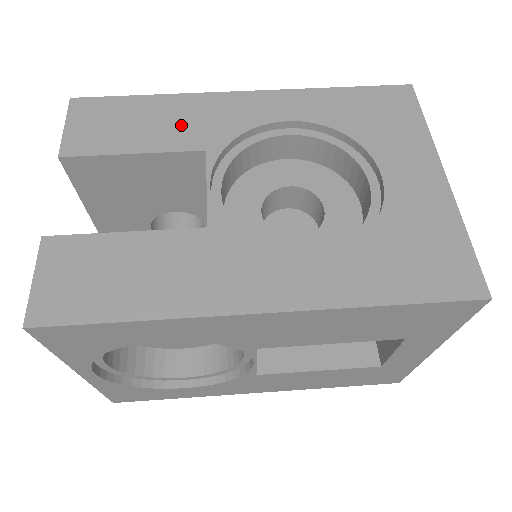
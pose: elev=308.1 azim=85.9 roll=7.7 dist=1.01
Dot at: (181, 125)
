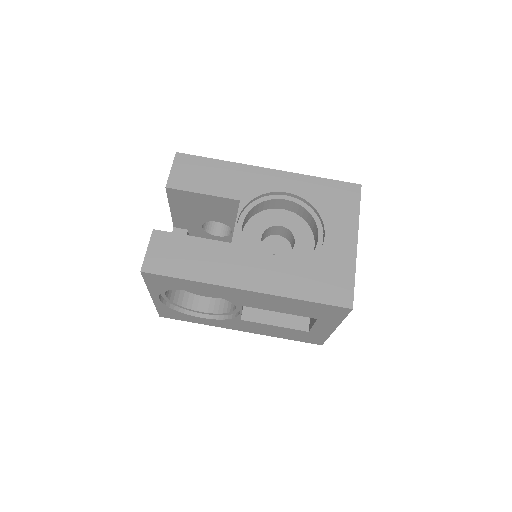
Dot at: (231, 182)
